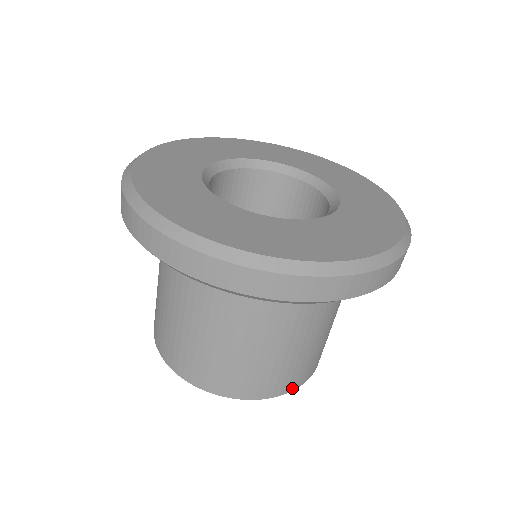
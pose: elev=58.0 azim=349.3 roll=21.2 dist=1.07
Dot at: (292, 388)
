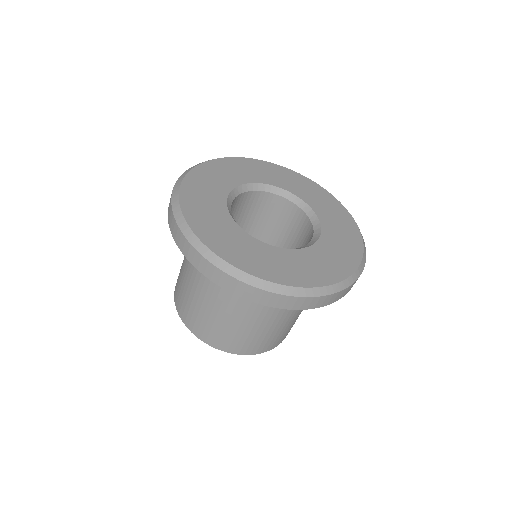
Dot at: occluded
